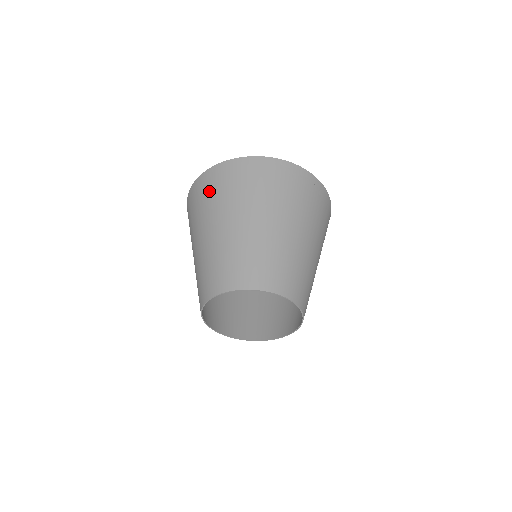
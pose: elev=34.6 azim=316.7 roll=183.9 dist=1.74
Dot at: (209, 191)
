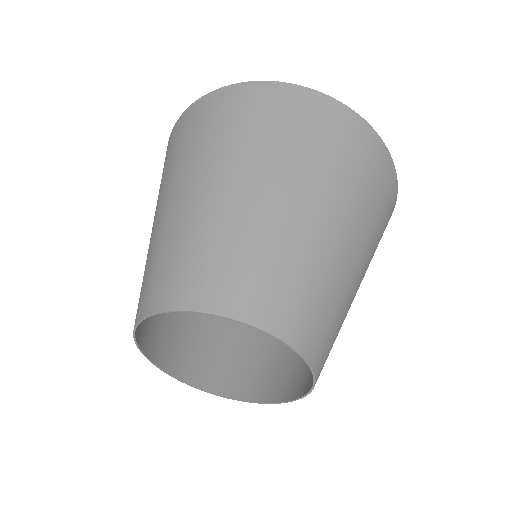
Dot at: (207, 124)
